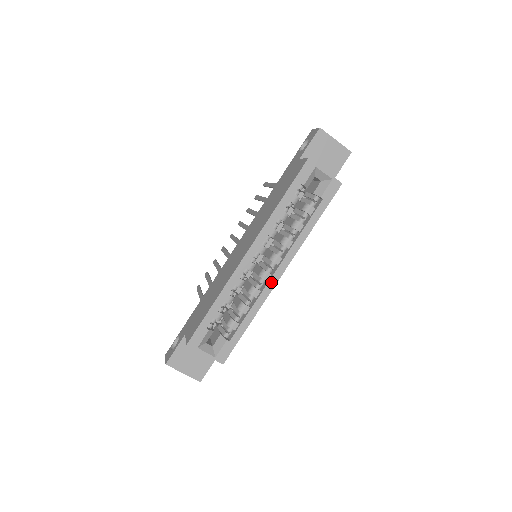
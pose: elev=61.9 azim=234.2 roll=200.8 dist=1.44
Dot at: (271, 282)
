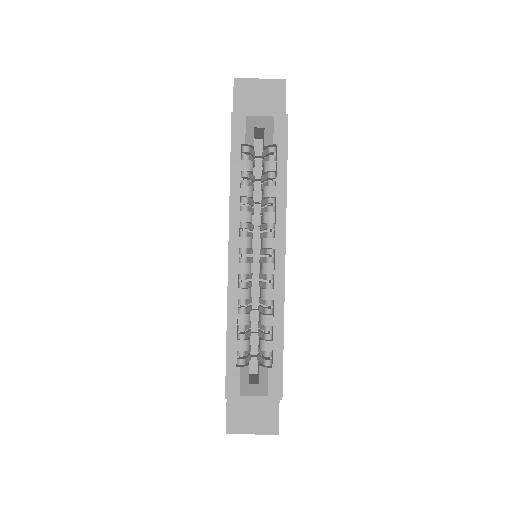
Dot at: (278, 272)
